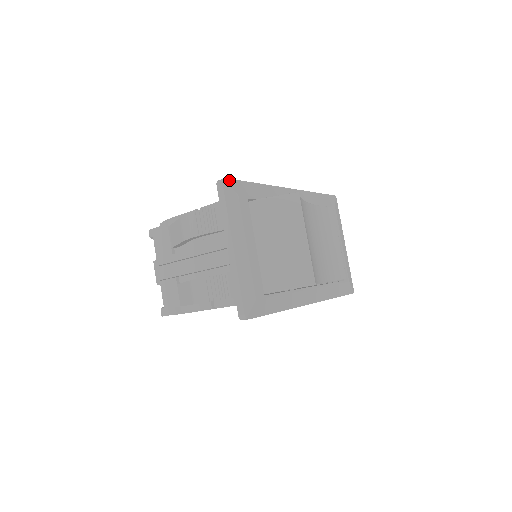
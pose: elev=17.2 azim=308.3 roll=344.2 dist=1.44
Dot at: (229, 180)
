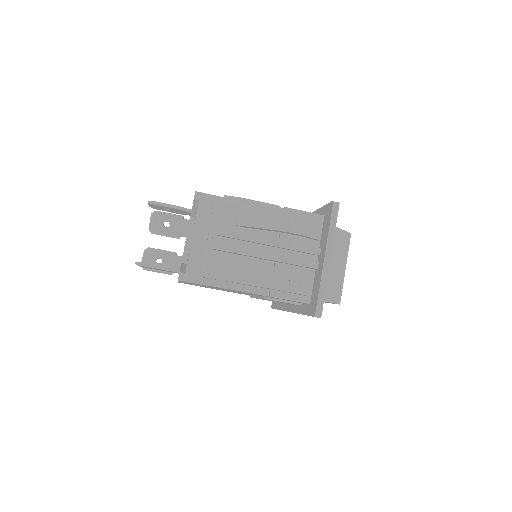
Dot at: occluded
